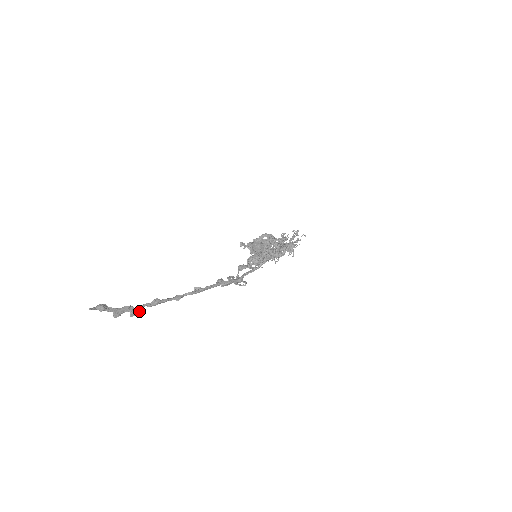
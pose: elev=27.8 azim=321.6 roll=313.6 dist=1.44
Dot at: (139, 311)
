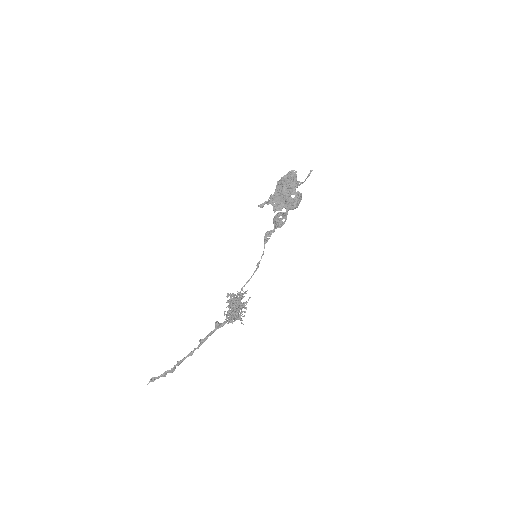
Dot at: occluded
